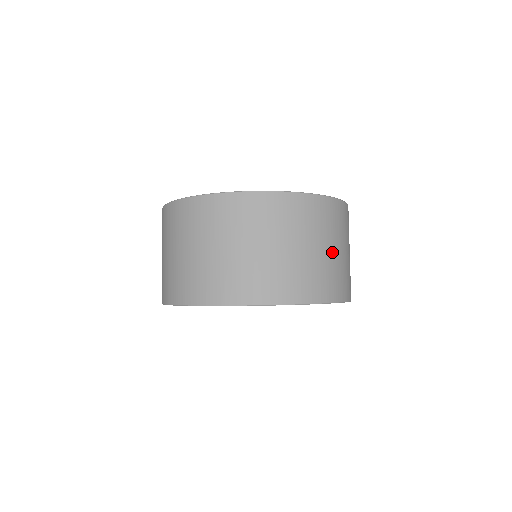
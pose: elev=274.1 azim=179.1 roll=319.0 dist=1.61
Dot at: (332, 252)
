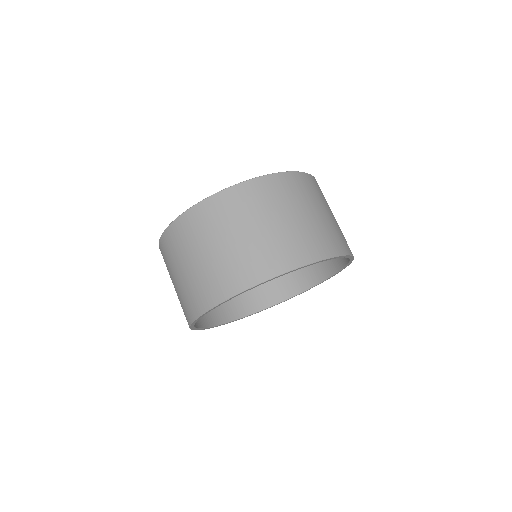
Dot at: occluded
